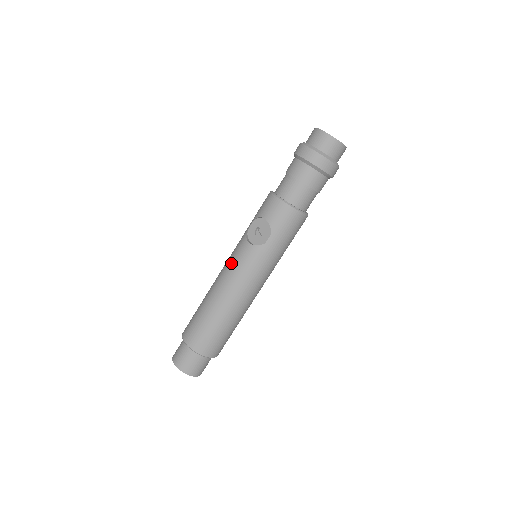
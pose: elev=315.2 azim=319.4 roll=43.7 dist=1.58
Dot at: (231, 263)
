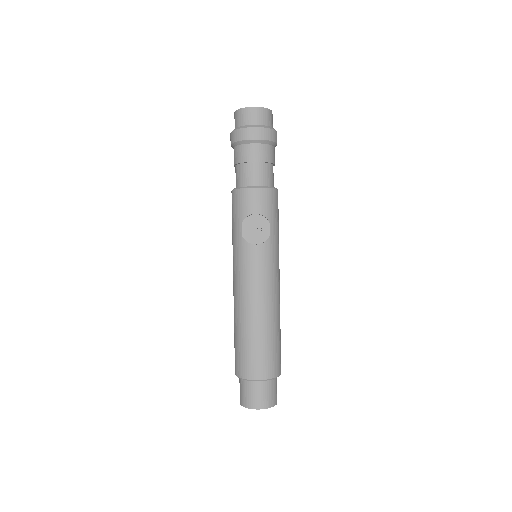
Dot at: (250, 275)
